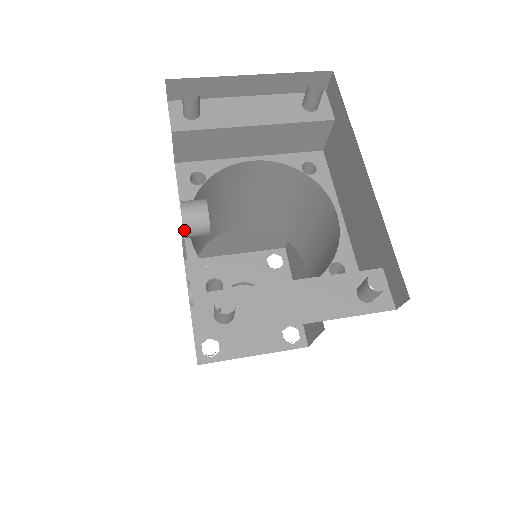
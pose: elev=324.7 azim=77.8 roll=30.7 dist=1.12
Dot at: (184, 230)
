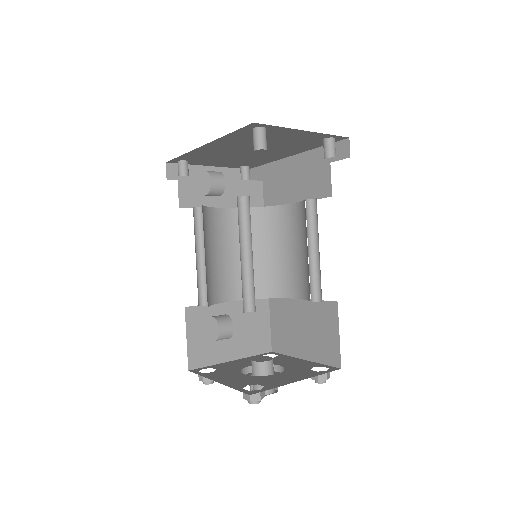
Dot at: (210, 176)
